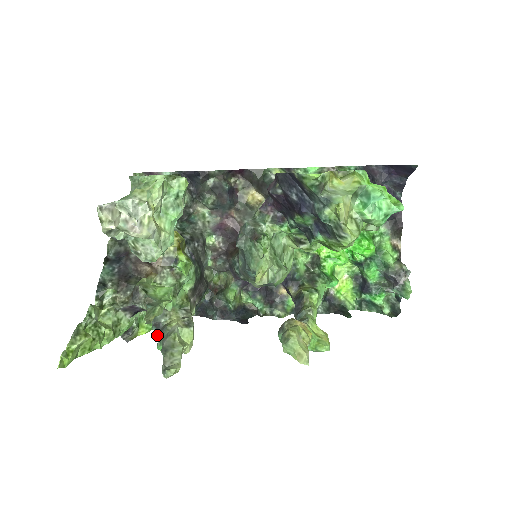
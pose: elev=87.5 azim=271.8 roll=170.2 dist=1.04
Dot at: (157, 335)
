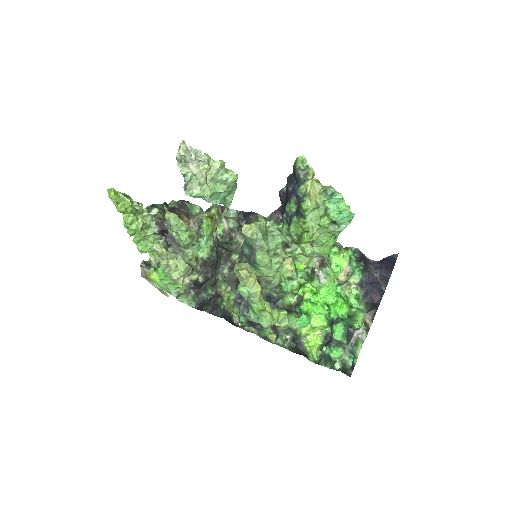
Dot at: occluded
